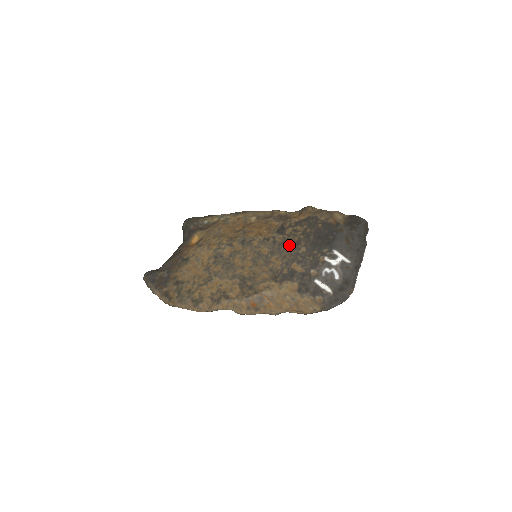
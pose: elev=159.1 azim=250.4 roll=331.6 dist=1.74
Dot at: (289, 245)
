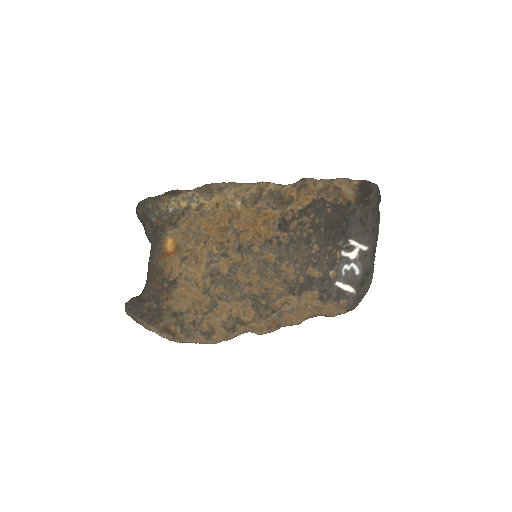
Dot at: (298, 245)
